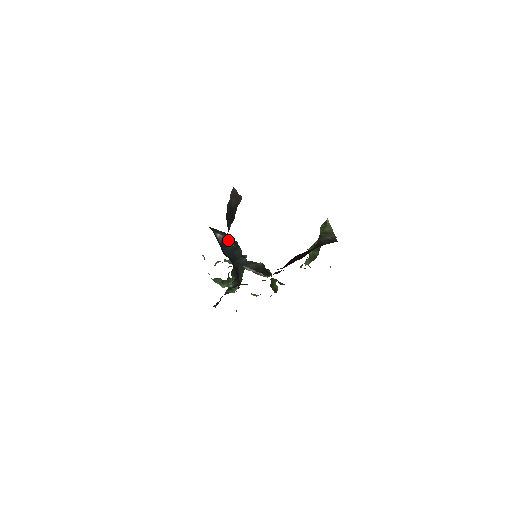
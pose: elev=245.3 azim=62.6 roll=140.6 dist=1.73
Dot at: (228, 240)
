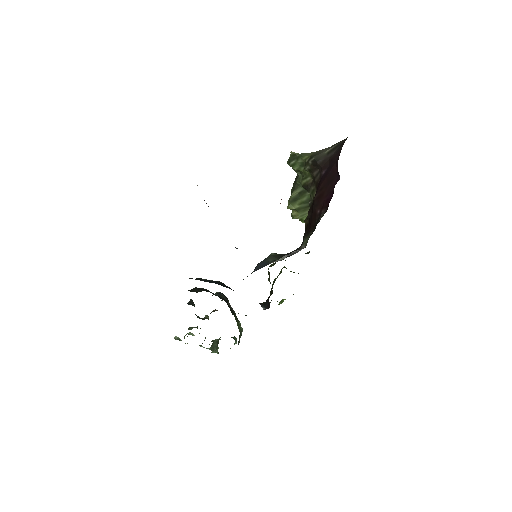
Dot at: occluded
